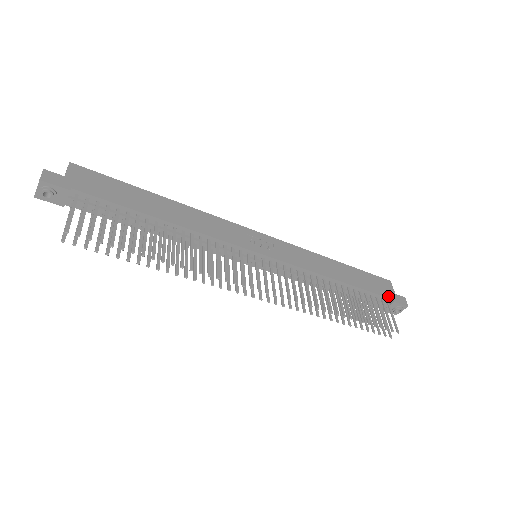
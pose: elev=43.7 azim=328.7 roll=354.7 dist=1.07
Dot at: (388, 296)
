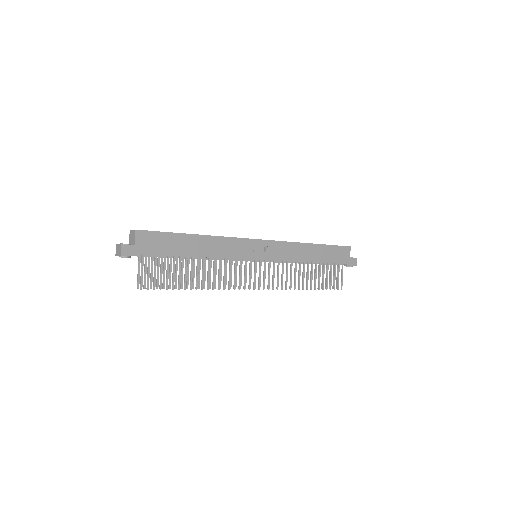
Dot at: (344, 262)
